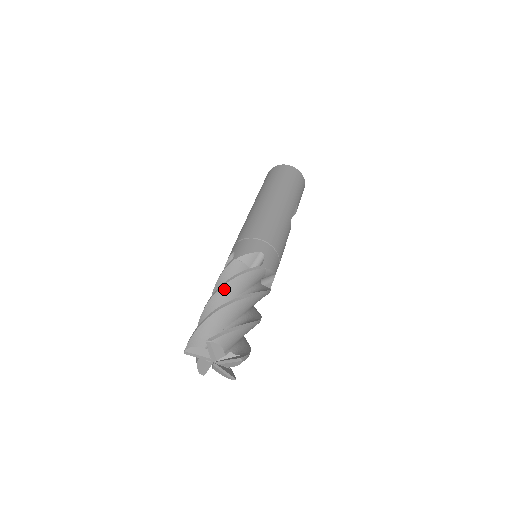
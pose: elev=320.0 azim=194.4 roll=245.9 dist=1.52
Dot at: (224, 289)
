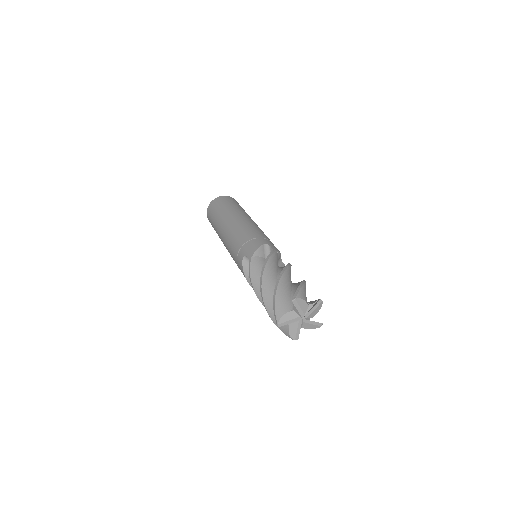
Dot at: (266, 274)
